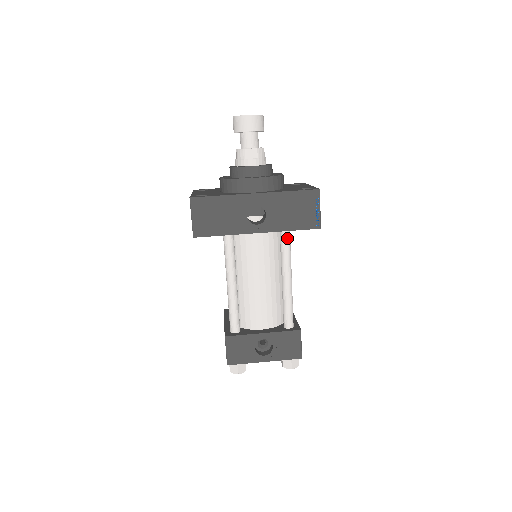
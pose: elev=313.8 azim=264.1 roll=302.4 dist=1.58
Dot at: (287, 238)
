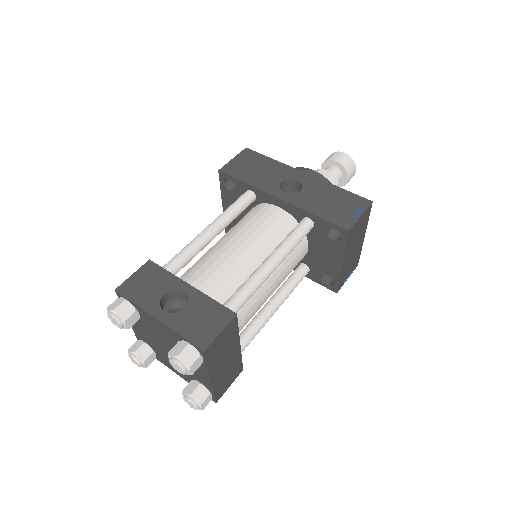
Dot at: (304, 225)
